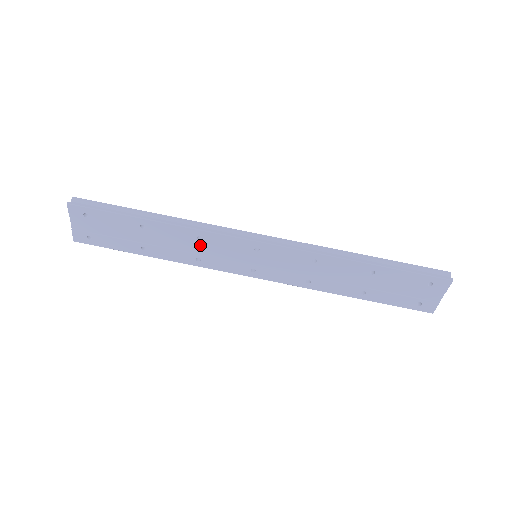
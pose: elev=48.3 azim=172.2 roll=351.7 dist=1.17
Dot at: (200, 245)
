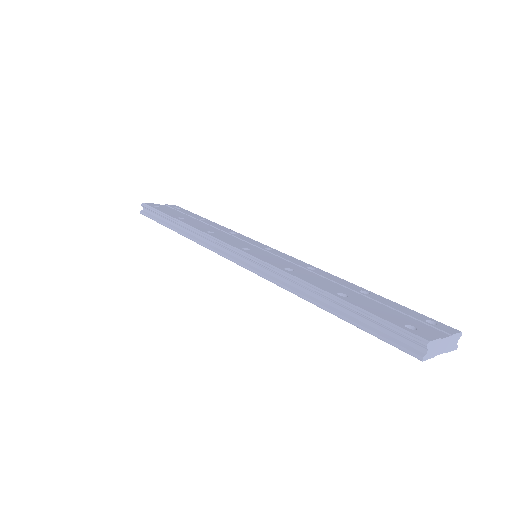
Dot at: occluded
